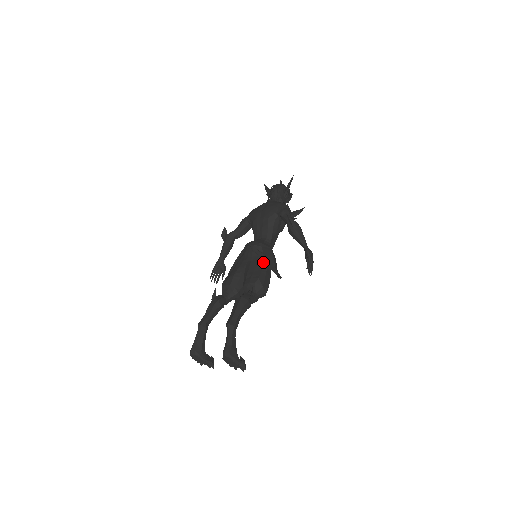
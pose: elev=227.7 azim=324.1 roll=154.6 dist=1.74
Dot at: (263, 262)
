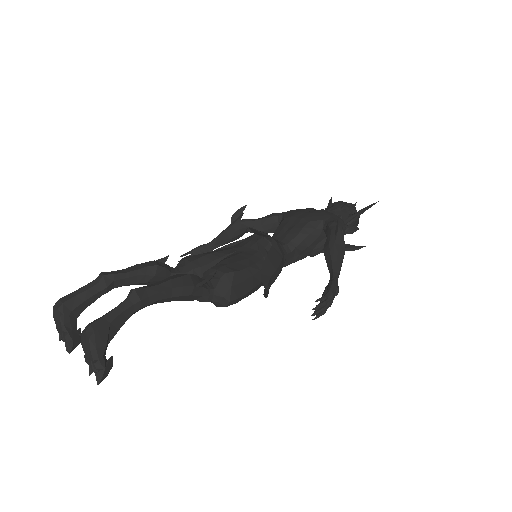
Dot at: (259, 261)
